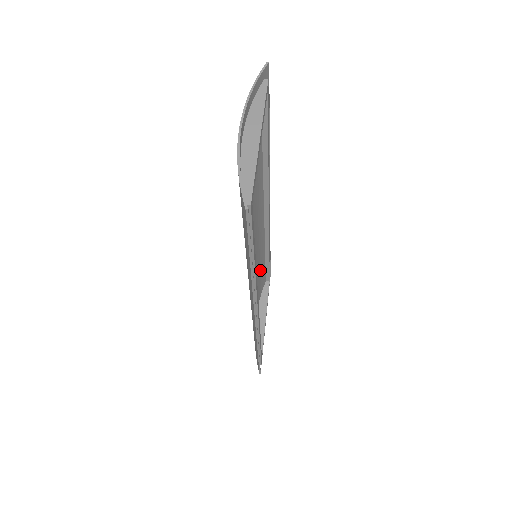
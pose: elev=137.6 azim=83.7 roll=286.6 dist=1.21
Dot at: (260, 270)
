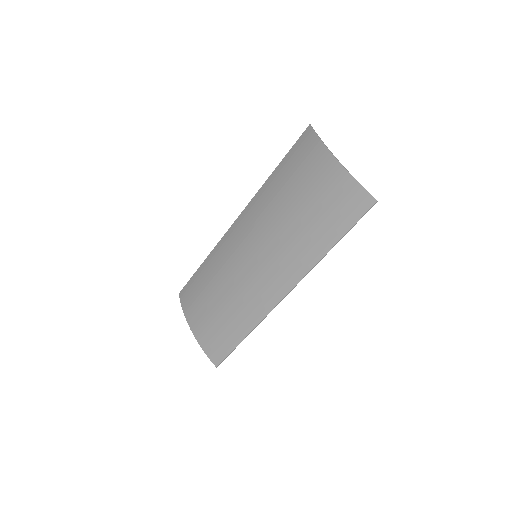
Dot at: (208, 279)
